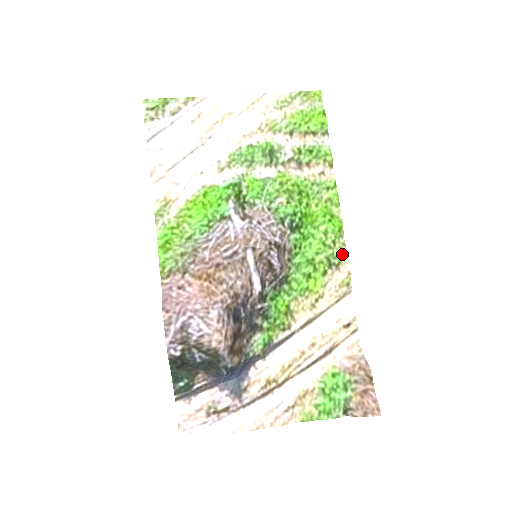
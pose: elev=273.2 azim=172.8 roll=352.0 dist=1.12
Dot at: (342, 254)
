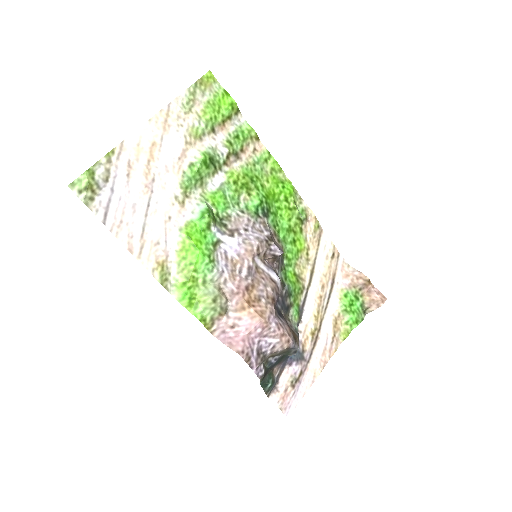
Dot at: (304, 207)
